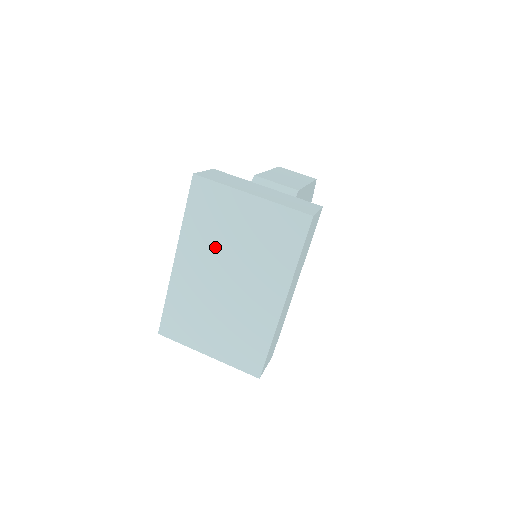
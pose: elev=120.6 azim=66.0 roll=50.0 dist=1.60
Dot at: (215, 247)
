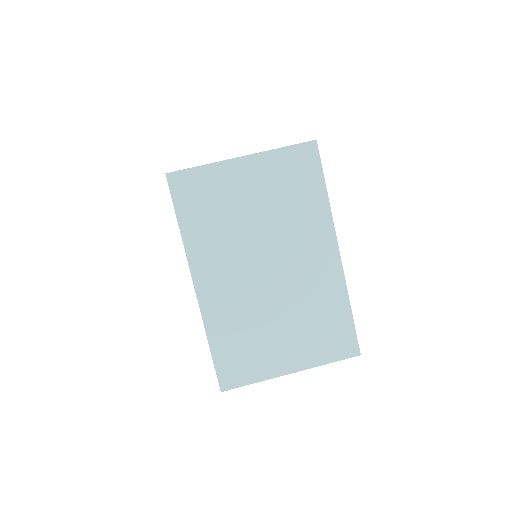
Dot at: (233, 240)
